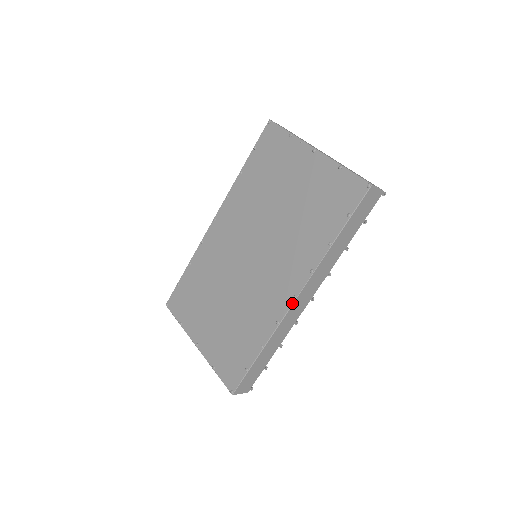
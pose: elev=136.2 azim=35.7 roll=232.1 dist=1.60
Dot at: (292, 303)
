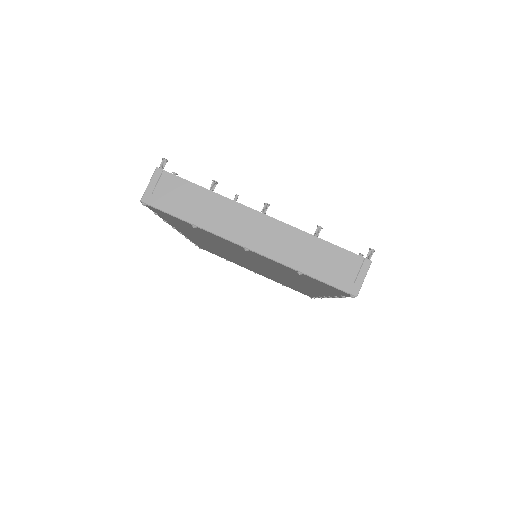
Dot at: occluded
